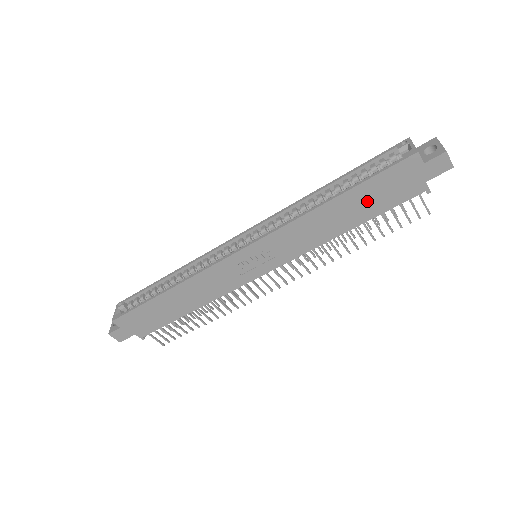
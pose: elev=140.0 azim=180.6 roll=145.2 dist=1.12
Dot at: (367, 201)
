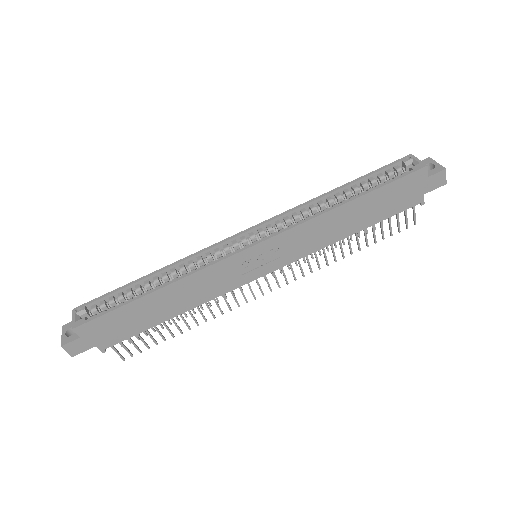
Dot at: (376, 207)
